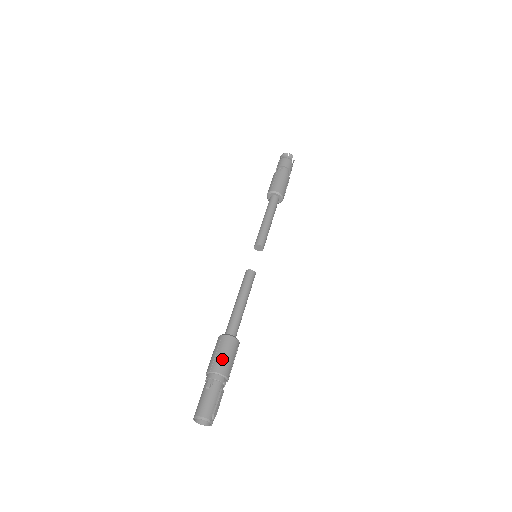
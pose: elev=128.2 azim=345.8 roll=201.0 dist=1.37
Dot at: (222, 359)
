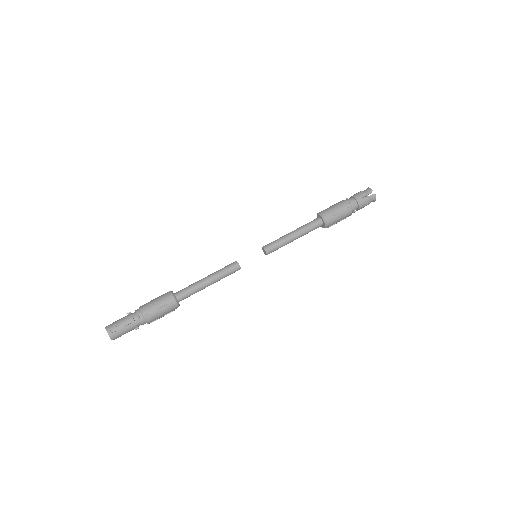
Dot at: (151, 301)
